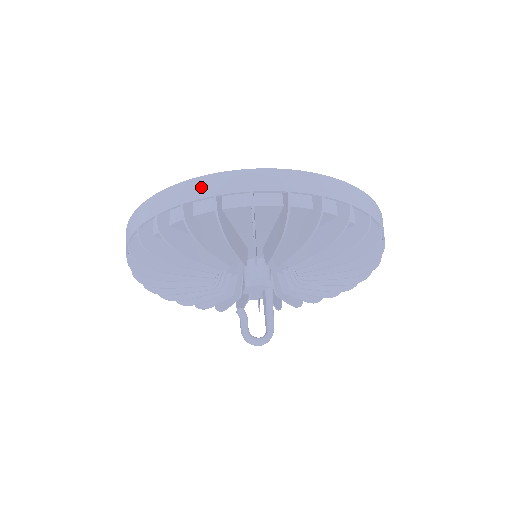
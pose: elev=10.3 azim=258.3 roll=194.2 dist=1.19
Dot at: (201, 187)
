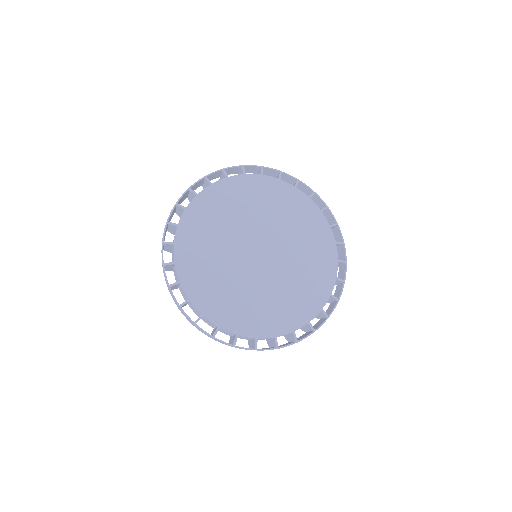
Dot at: occluded
